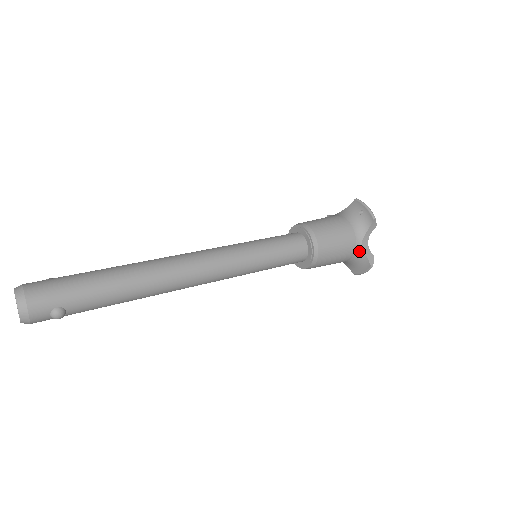
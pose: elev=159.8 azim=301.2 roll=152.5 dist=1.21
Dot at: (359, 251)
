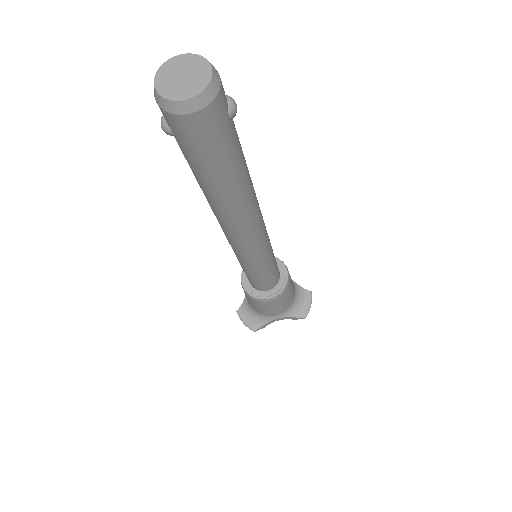
Dot at: (294, 283)
